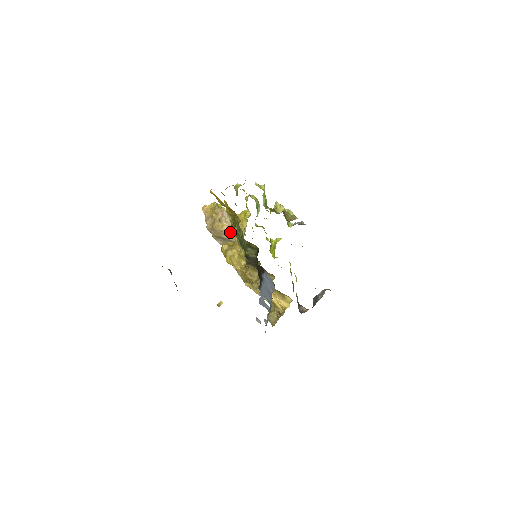
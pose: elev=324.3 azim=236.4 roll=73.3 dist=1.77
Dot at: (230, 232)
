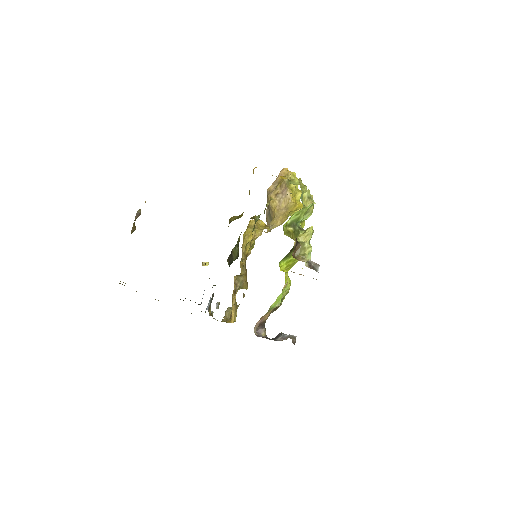
Dot at: occluded
